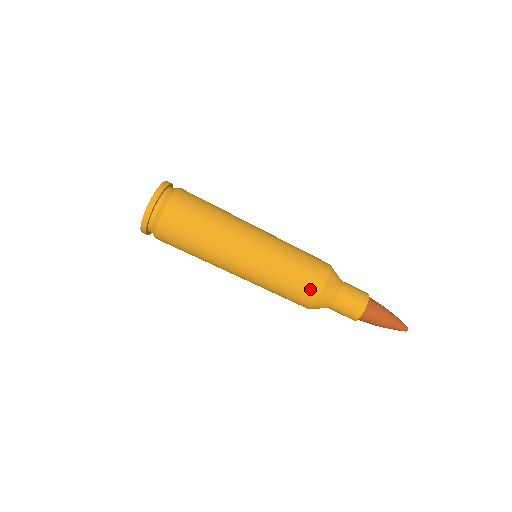
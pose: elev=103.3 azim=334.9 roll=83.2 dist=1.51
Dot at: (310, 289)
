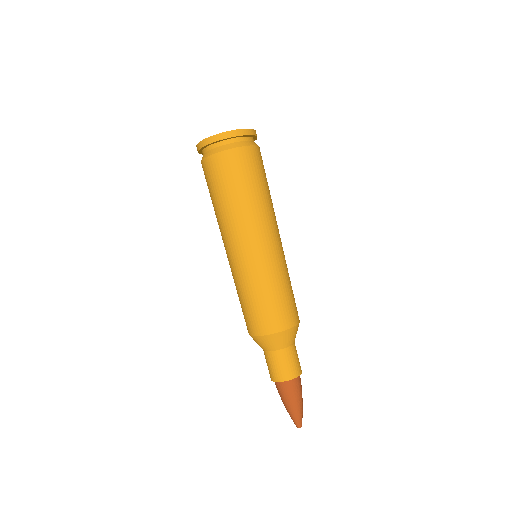
Dot at: (272, 322)
